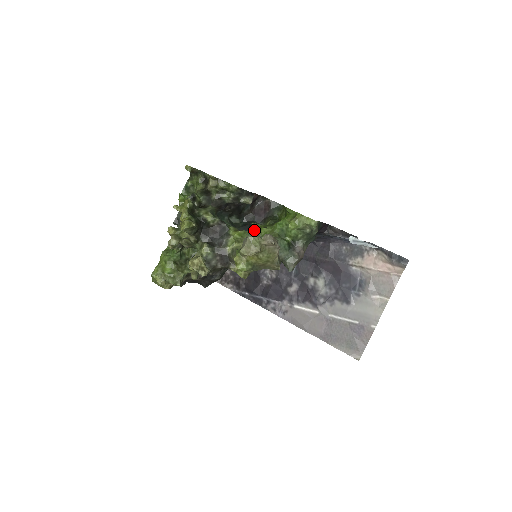
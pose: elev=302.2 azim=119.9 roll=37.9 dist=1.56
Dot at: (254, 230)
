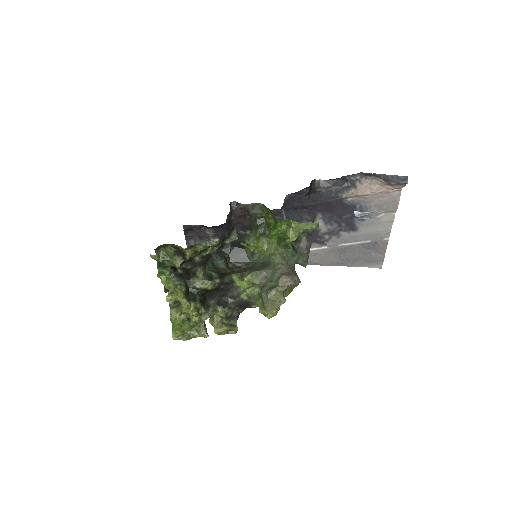
Dot at: (249, 249)
